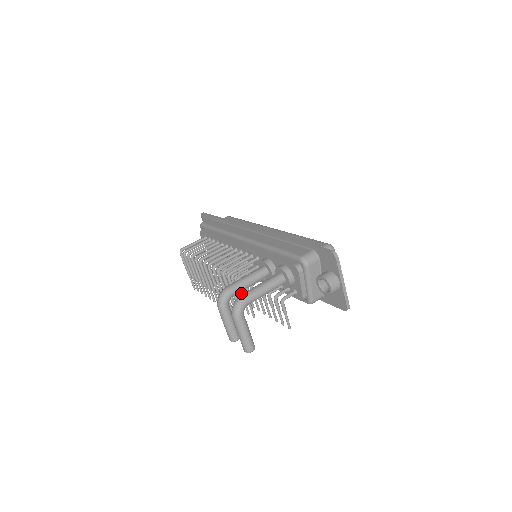
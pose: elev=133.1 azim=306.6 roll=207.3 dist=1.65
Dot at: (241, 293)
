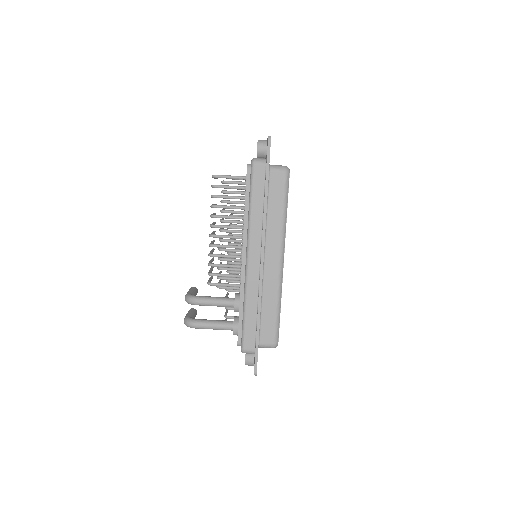
Dot at: occluded
